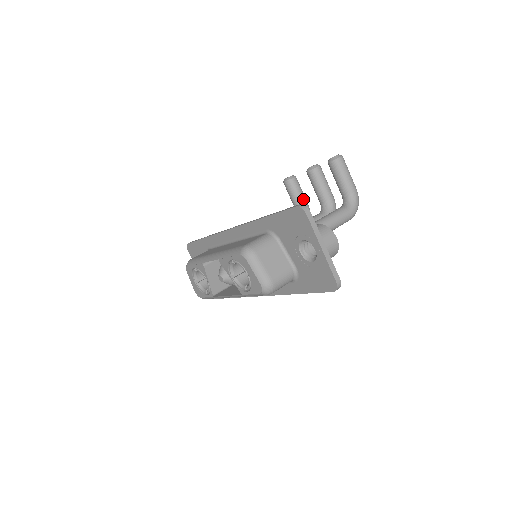
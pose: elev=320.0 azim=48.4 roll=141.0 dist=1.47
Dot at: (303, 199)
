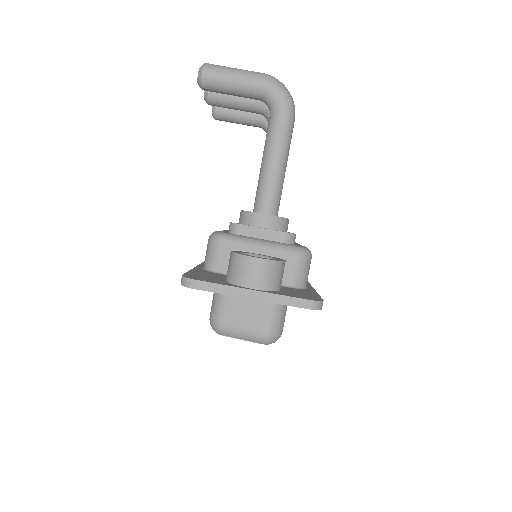
Dot at: (249, 113)
